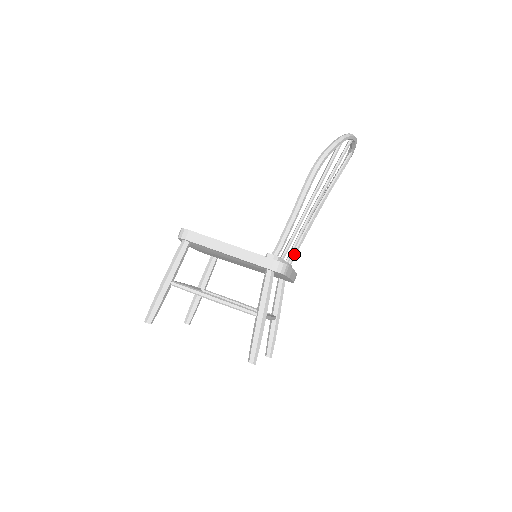
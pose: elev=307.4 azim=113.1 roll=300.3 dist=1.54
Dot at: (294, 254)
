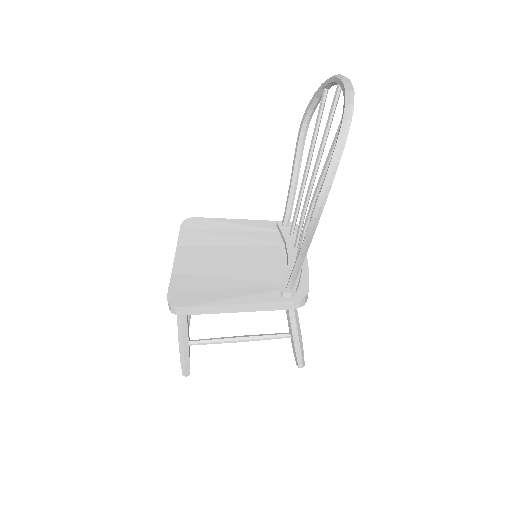
Dot at: (299, 237)
